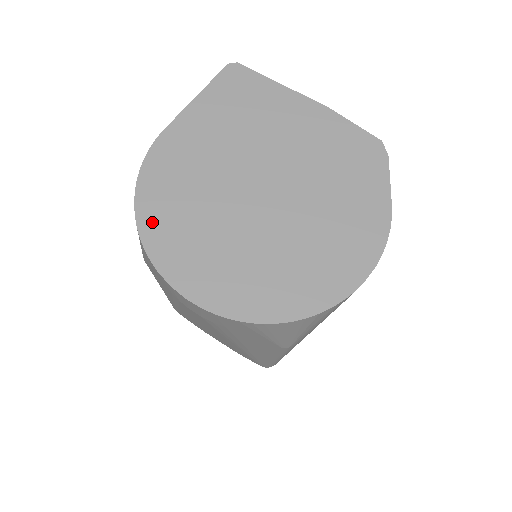
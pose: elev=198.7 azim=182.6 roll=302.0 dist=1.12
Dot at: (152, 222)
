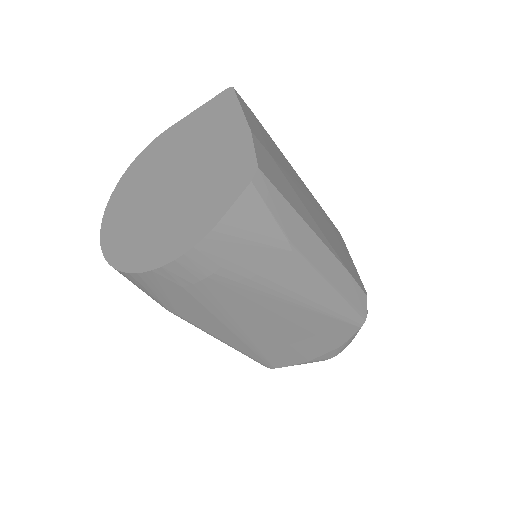
Dot at: (124, 182)
